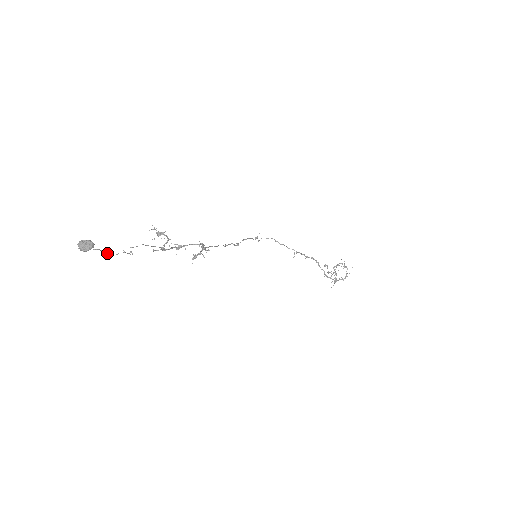
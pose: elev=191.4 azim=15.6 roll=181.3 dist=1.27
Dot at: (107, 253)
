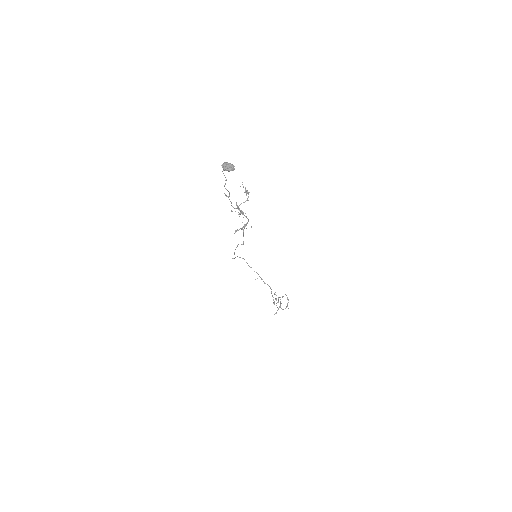
Dot at: (225, 184)
